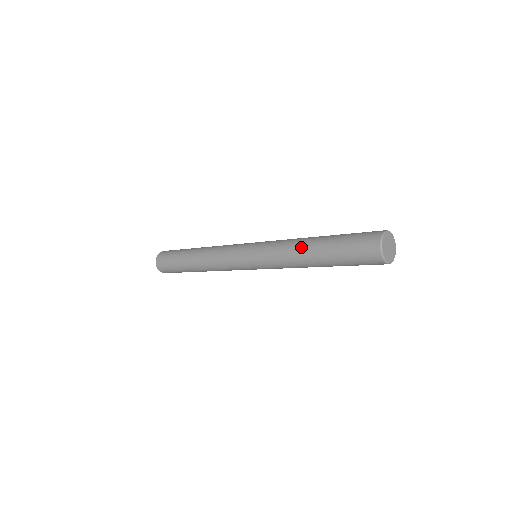
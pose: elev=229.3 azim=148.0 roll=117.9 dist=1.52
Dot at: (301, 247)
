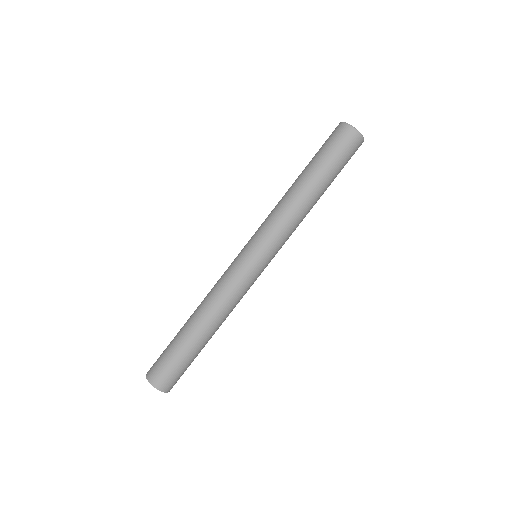
Dot at: (291, 191)
